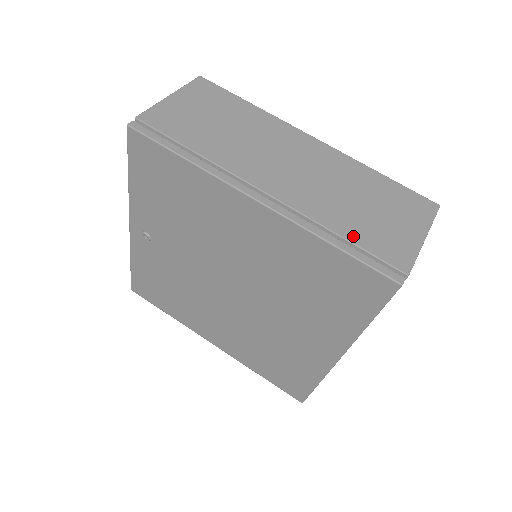
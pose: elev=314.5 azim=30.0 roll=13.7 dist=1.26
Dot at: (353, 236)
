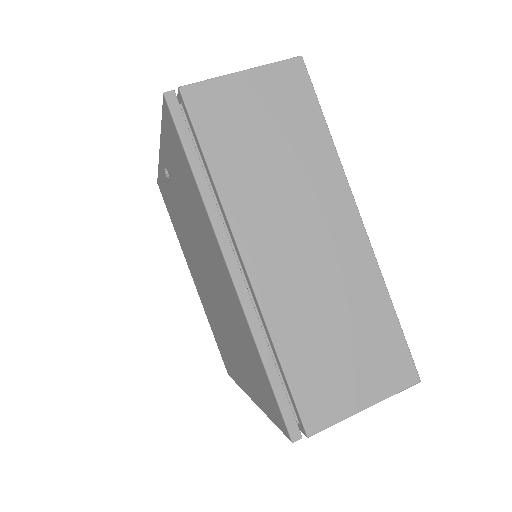
Dot at: (292, 366)
